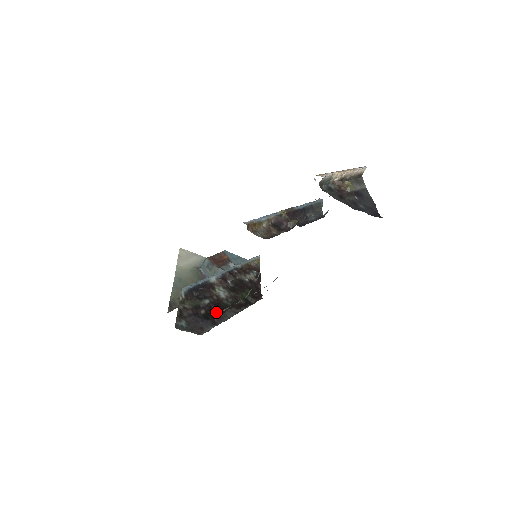
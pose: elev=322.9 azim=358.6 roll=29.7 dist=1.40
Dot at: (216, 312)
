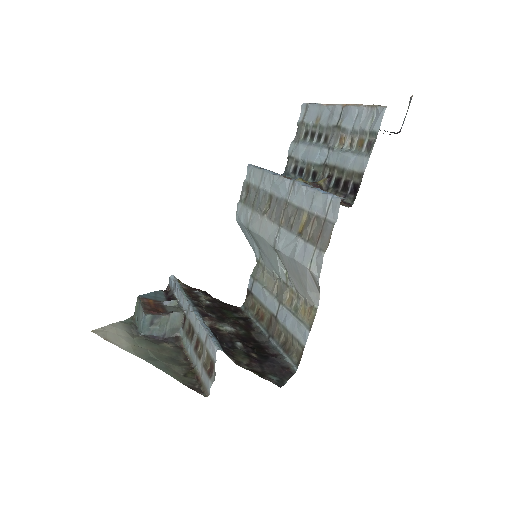
Dot at: (256, 346)
